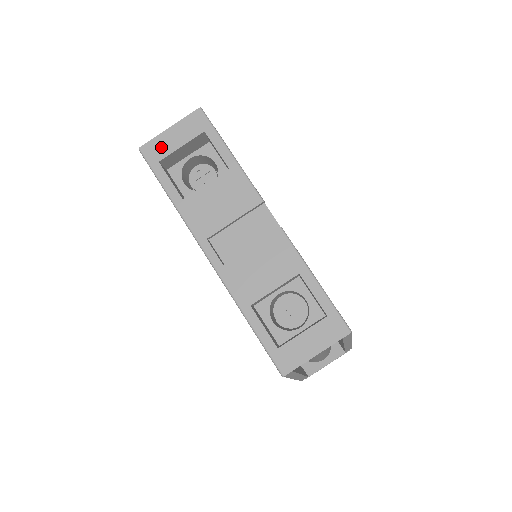
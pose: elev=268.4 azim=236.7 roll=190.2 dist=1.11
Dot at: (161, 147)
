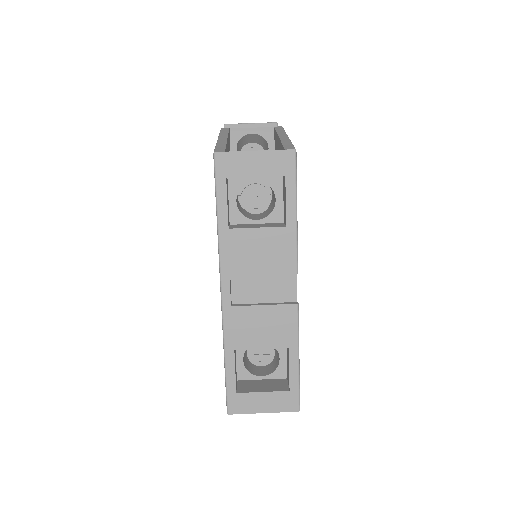
Dot at: (236, 165)
